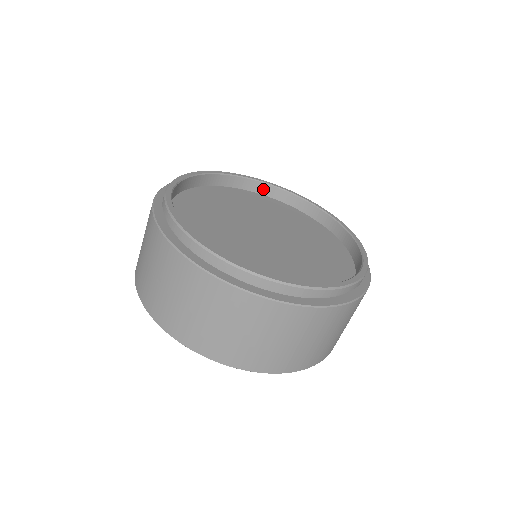
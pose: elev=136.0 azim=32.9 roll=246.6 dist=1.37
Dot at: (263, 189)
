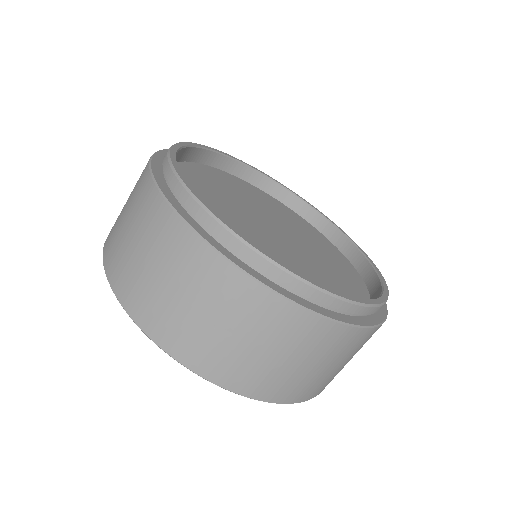
Dot at: (215, 160)
